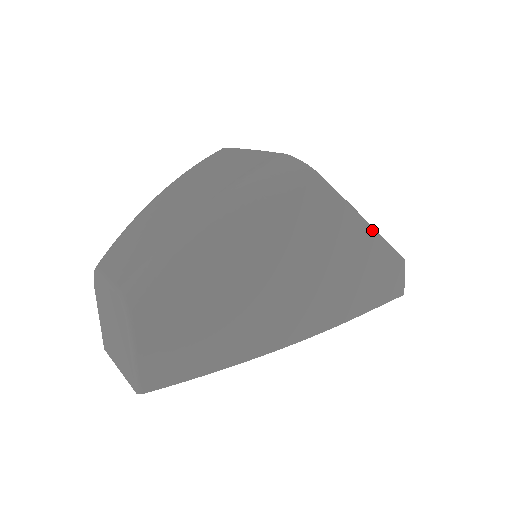
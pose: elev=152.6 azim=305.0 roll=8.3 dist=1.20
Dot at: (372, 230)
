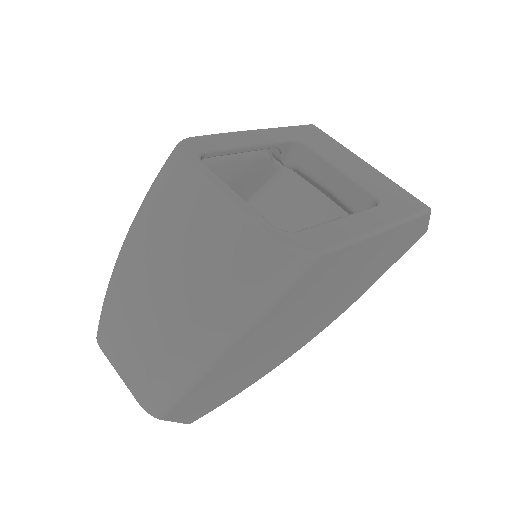
Dot at: (392, 229)
